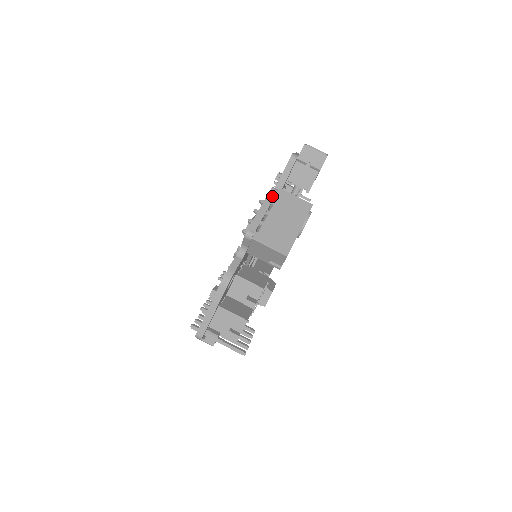
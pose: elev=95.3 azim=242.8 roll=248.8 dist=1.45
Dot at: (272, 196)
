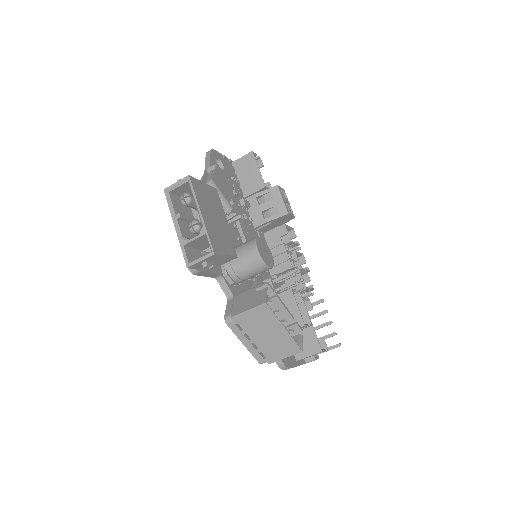
Dot at: (236, 329)
